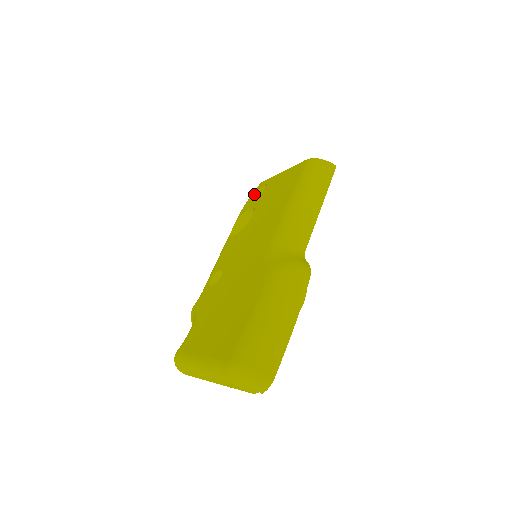
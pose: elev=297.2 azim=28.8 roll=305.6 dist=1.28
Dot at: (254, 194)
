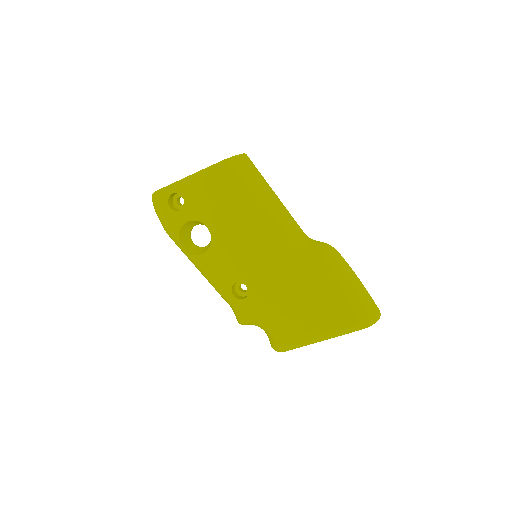
Dot at: (167, 206)
